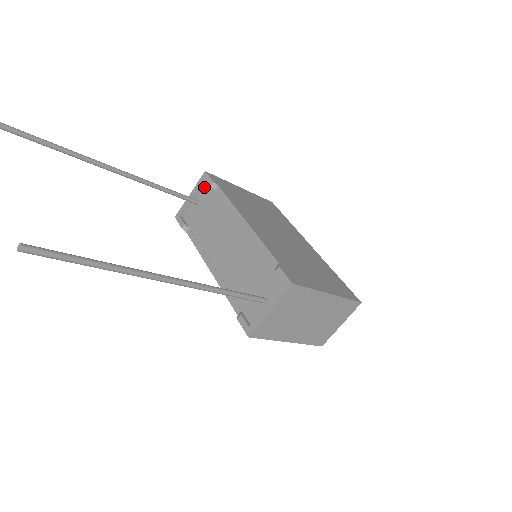
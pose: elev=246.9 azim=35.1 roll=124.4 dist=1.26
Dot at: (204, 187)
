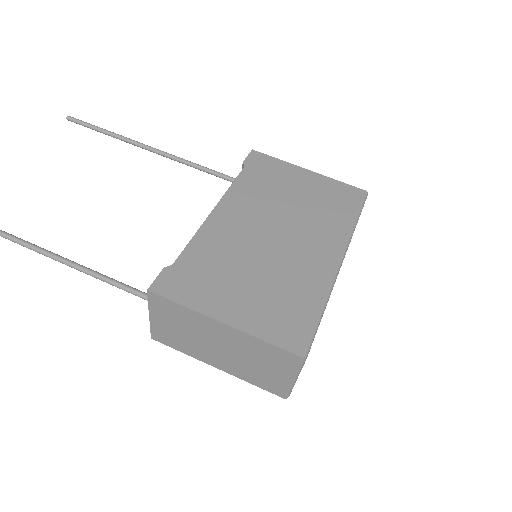
Dot at: occluded
